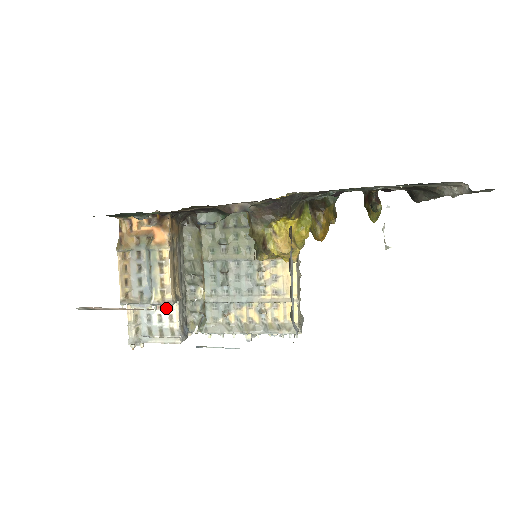
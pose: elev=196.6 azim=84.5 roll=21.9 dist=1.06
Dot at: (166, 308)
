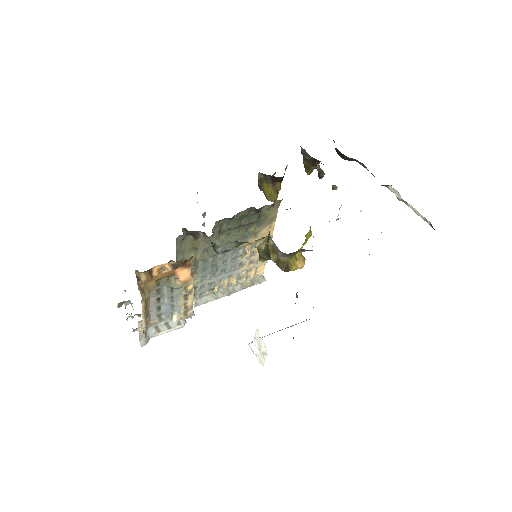
Dot at: occluded
